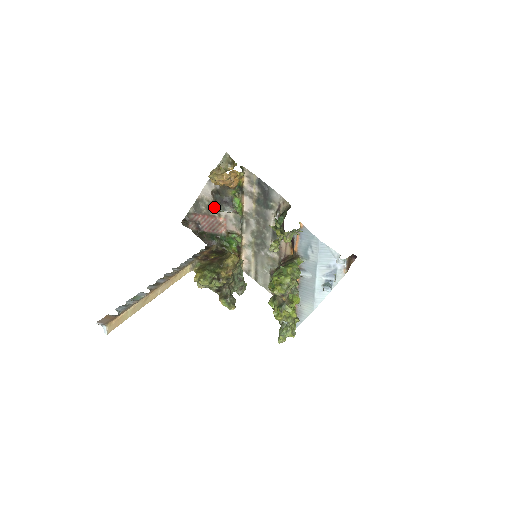
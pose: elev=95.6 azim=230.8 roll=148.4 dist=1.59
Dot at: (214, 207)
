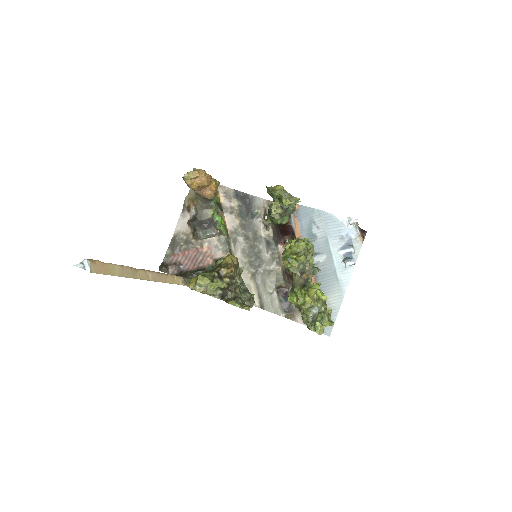
Dot at: (194, 238)
